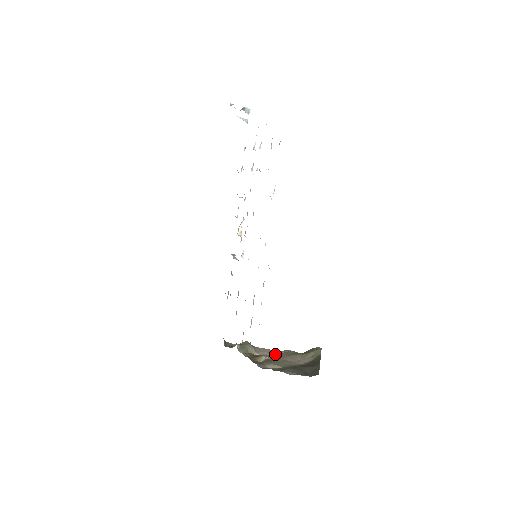
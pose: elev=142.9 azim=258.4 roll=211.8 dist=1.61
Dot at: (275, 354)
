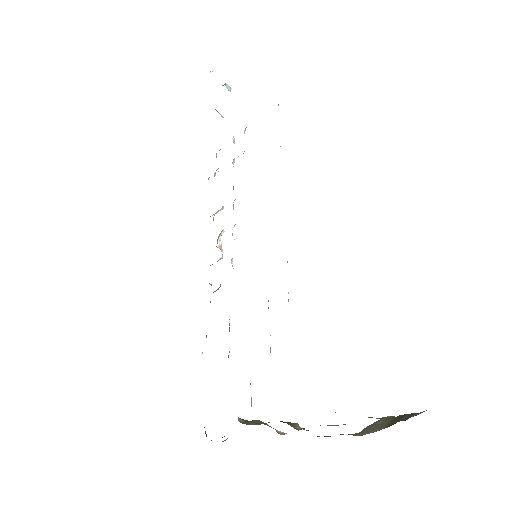
Dot at: occluded
